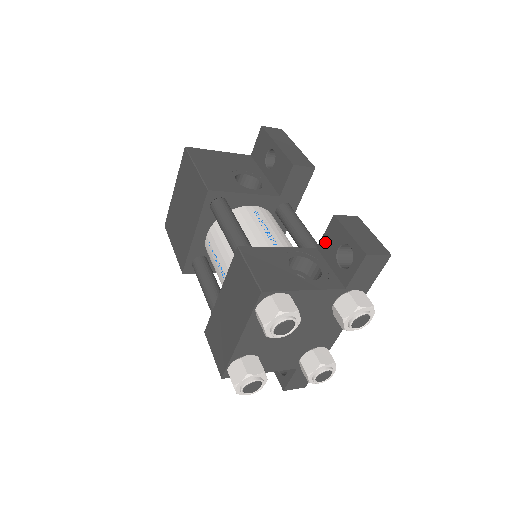
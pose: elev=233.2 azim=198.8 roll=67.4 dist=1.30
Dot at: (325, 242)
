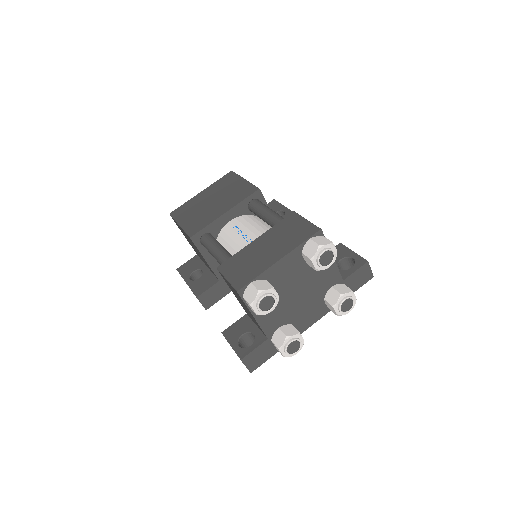
Dot at: occluded
